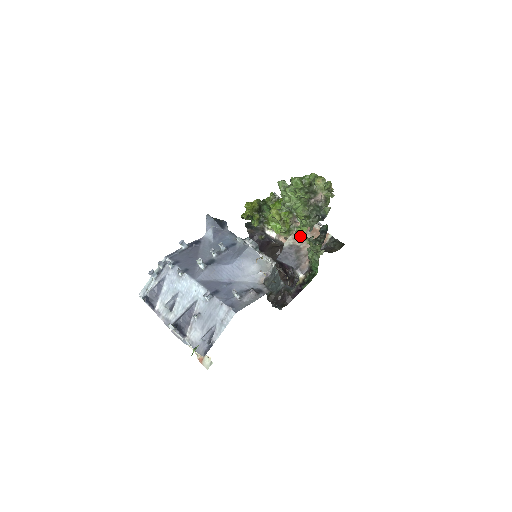
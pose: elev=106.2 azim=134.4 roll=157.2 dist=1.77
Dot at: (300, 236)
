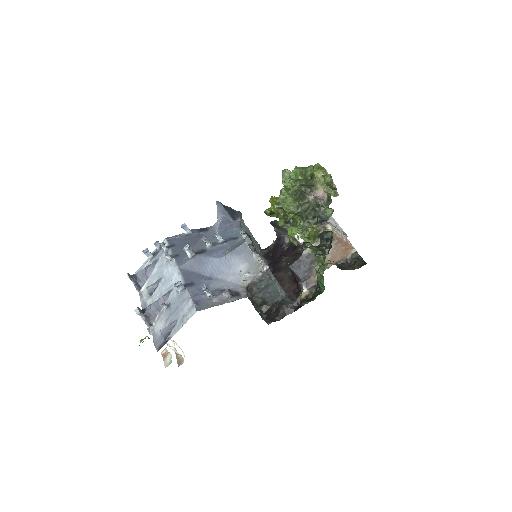
Dot at: occluded
